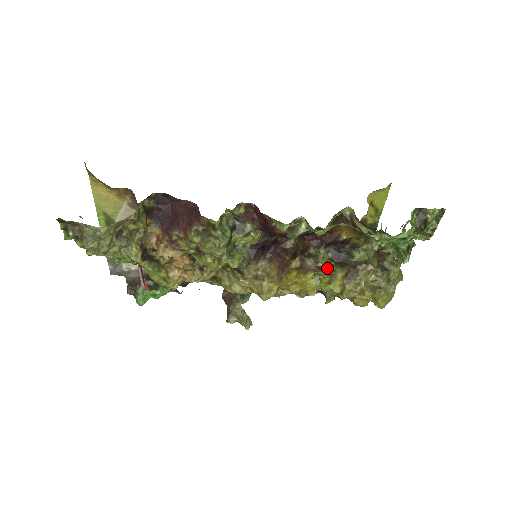
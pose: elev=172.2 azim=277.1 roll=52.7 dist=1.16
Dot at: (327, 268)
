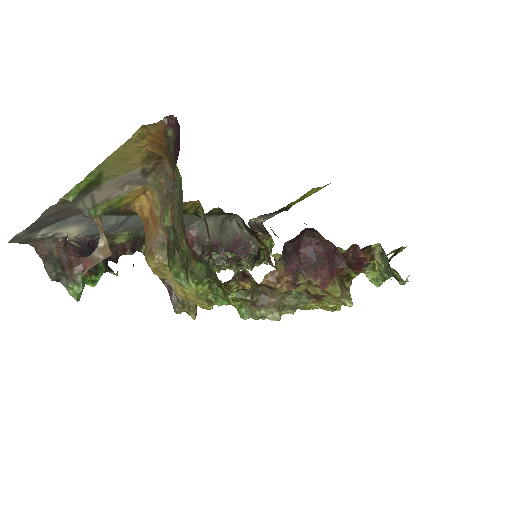
Dot at: occluded
